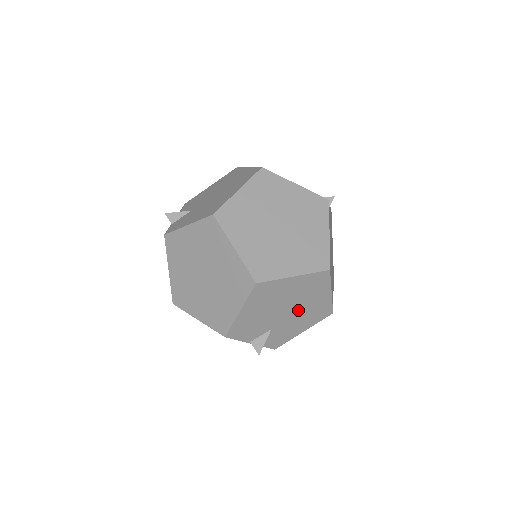
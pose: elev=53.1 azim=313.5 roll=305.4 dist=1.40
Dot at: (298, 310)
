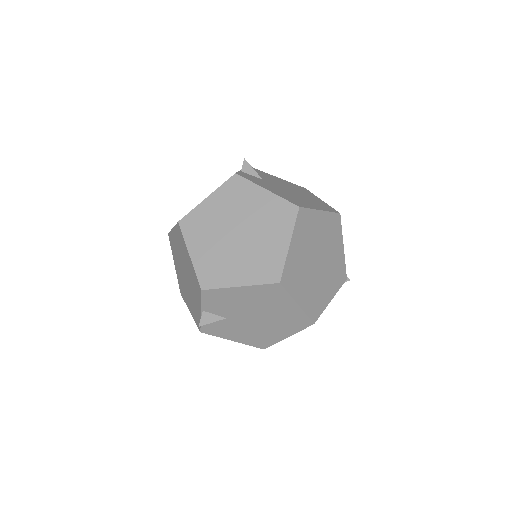
Dot at: (258, 325)
